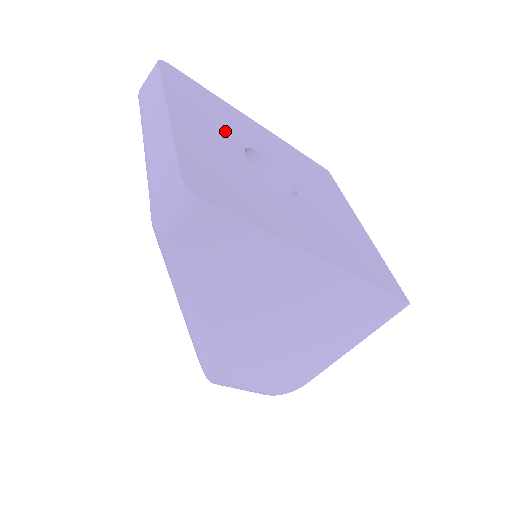
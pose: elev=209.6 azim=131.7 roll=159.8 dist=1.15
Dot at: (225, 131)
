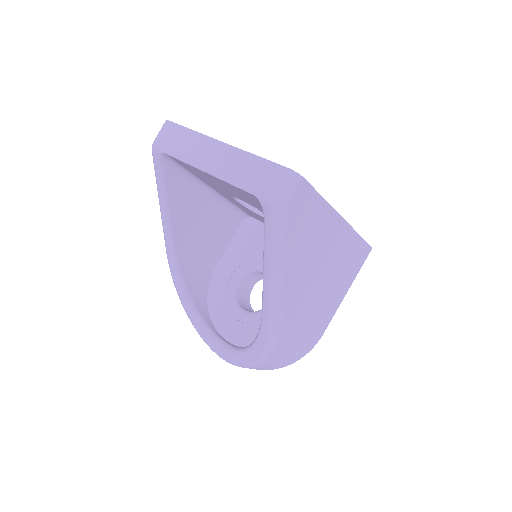
Dot at: occluded
